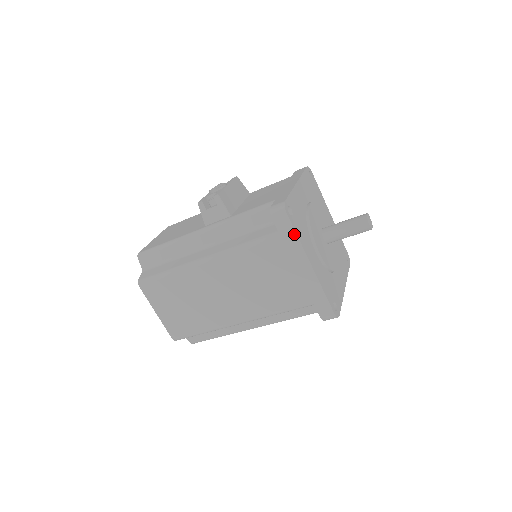
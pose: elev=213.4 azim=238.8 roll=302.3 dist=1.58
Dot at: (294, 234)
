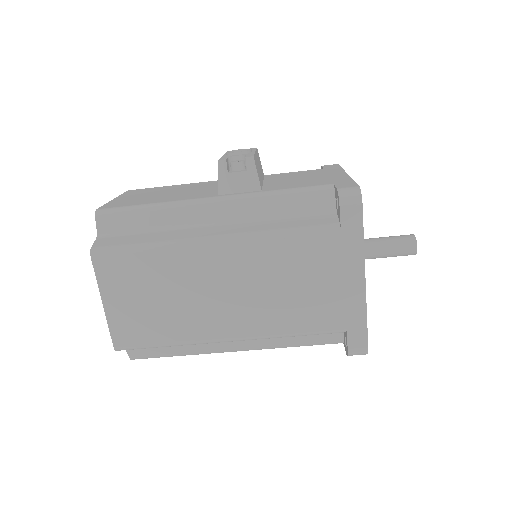
Dot at: (360, 232)
